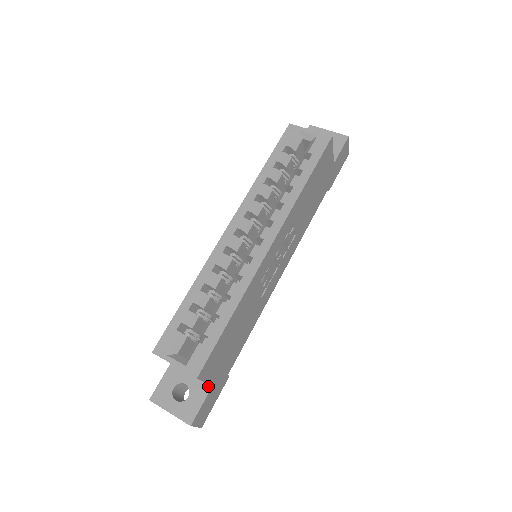
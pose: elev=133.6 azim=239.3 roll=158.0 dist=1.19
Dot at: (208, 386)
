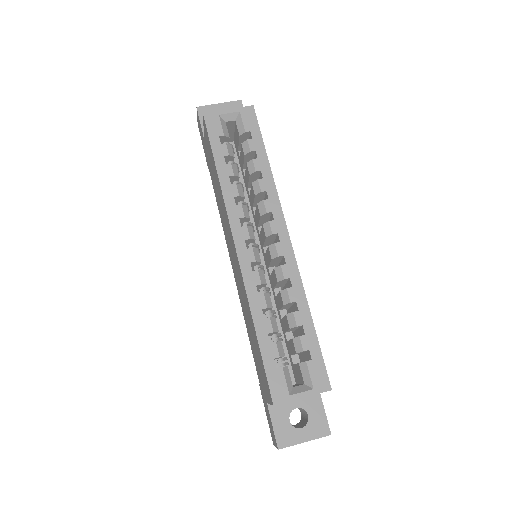
Dot at: occluded
